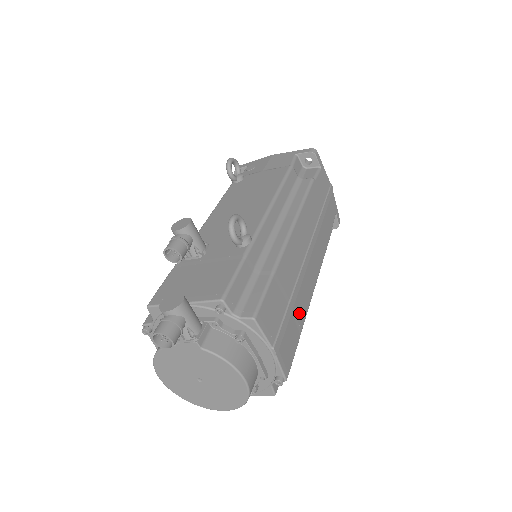
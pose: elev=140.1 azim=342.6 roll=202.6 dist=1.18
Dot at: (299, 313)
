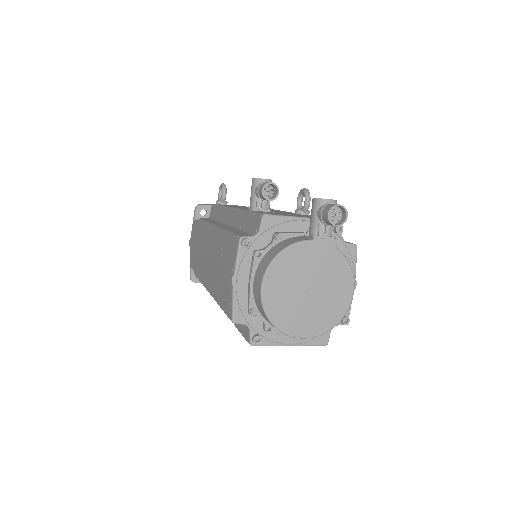
Dot at: occluded
